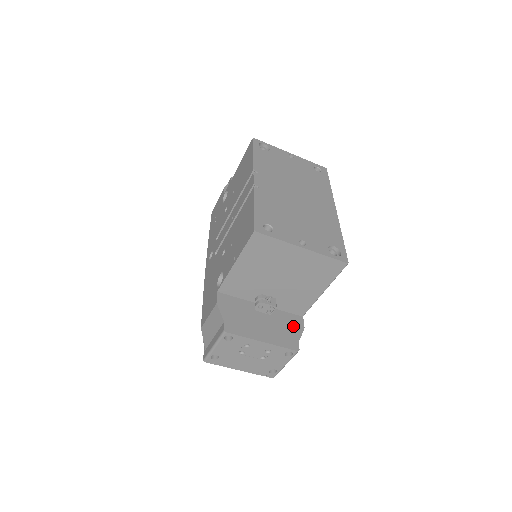
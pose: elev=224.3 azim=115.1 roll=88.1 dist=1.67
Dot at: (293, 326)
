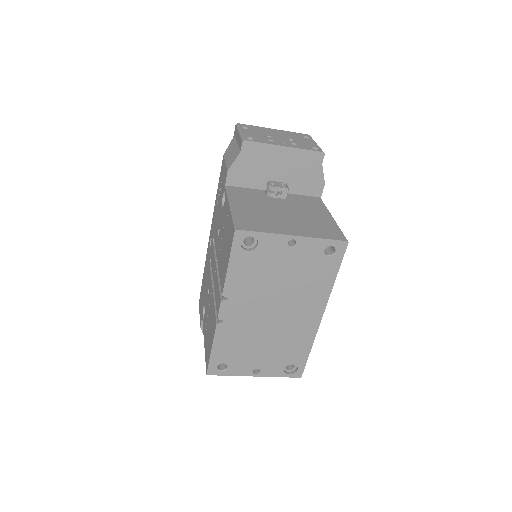
Dot at: occluded
